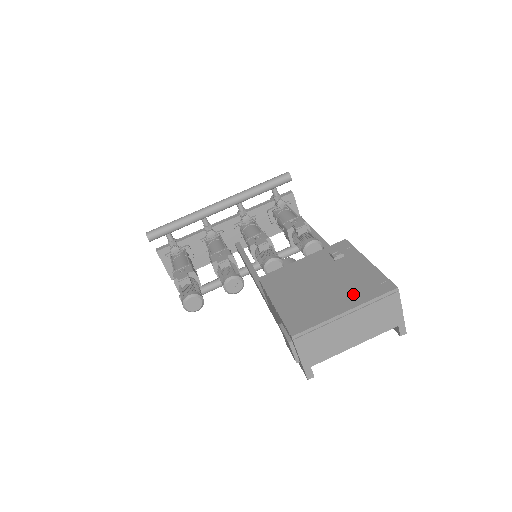
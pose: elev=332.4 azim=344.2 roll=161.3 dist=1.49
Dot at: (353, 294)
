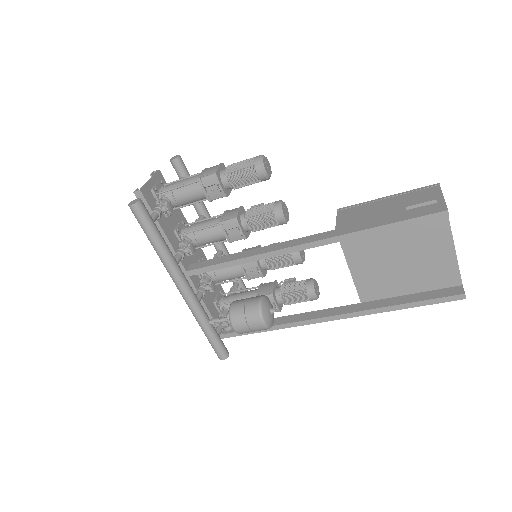
Dot at: occluded
